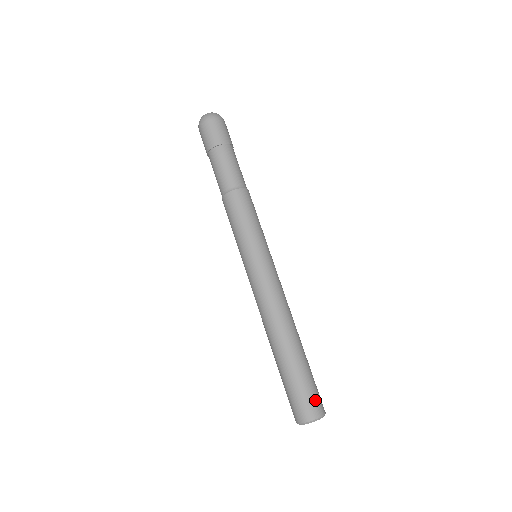
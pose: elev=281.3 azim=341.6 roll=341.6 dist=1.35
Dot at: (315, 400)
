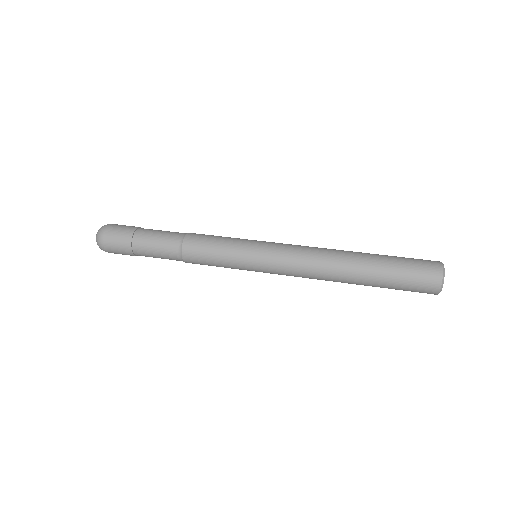
Dot at: occluded
